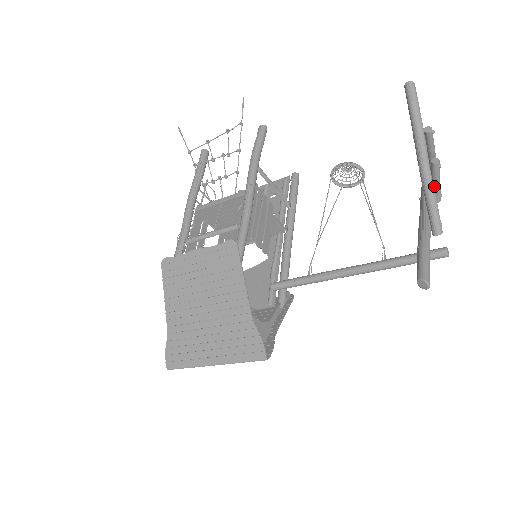
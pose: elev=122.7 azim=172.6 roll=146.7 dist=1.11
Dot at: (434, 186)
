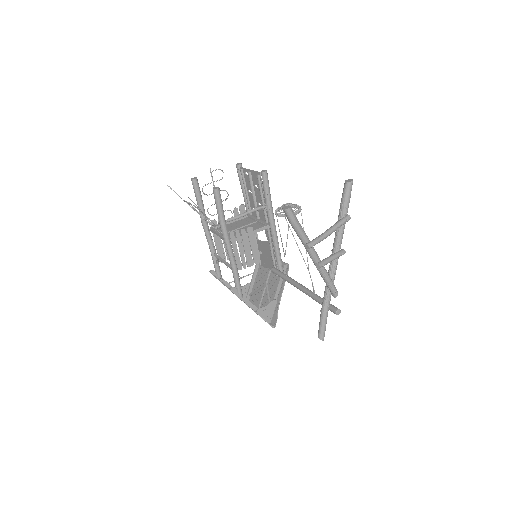
Dot at: occluded
